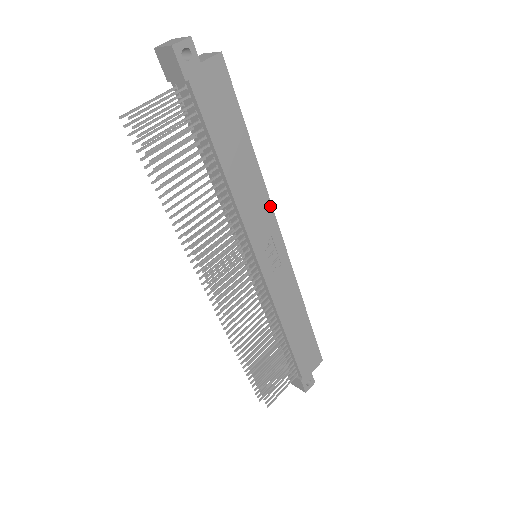
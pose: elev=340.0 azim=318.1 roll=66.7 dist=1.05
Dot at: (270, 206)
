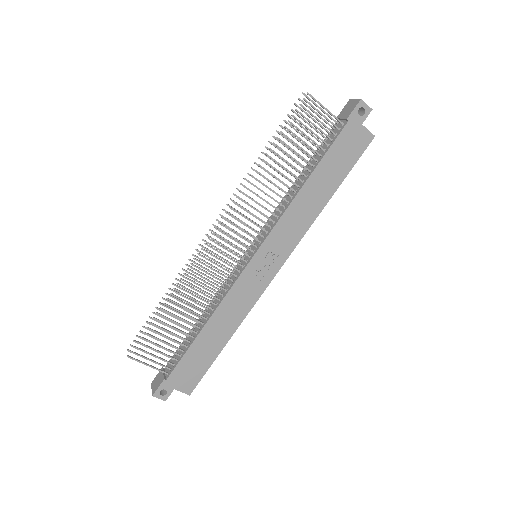
Dot at: (300, 239)
